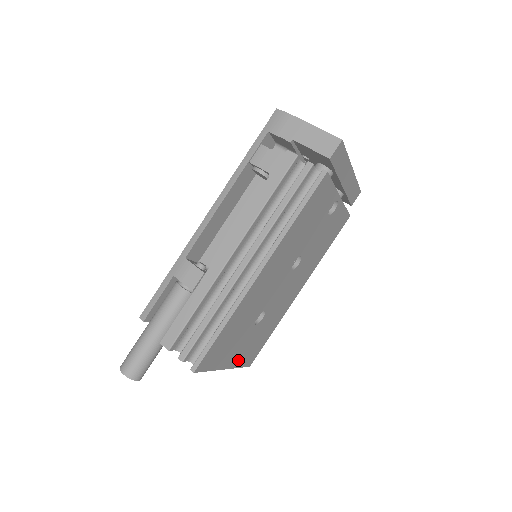
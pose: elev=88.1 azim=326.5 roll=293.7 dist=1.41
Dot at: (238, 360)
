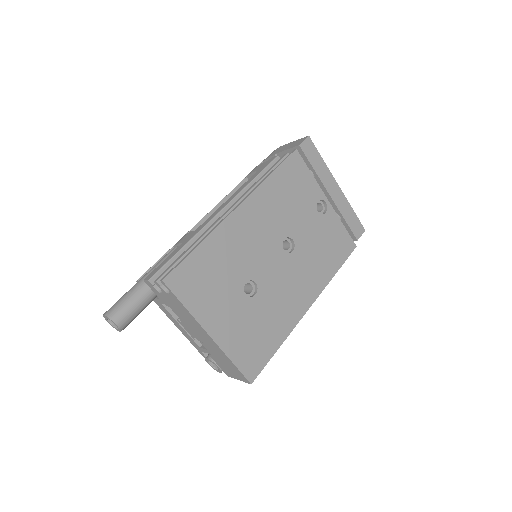
Dot at: (228, 342)
